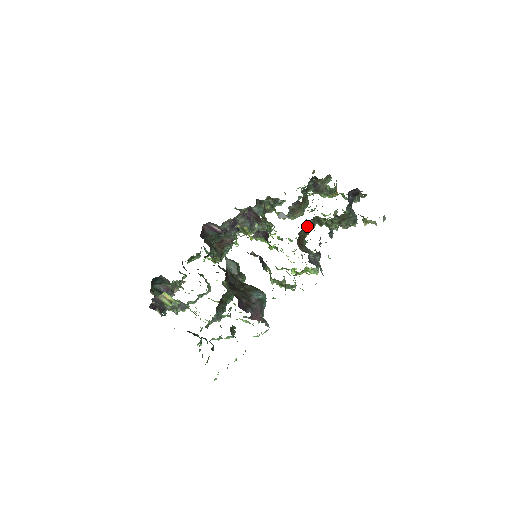
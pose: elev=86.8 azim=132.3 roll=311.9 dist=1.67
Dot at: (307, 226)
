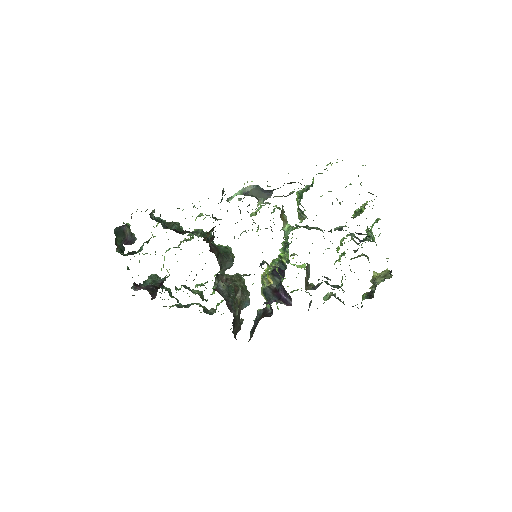
Dot at: occluded
